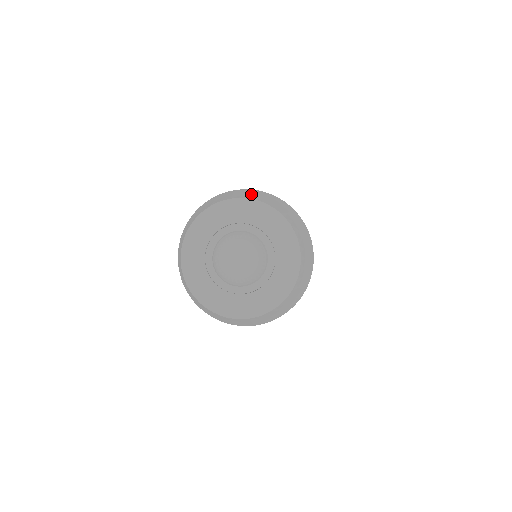
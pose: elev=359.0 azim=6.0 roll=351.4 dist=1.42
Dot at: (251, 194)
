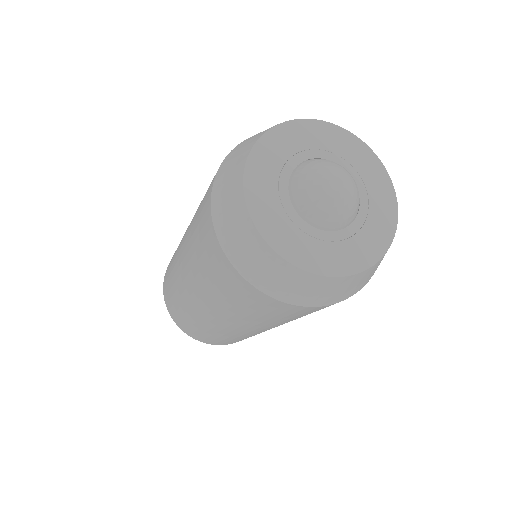
Dot at: occluded
